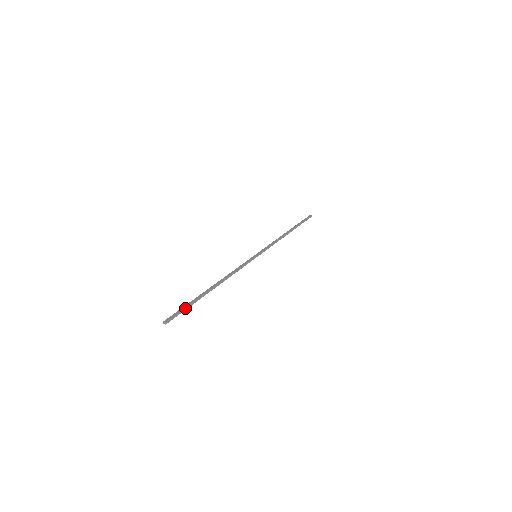
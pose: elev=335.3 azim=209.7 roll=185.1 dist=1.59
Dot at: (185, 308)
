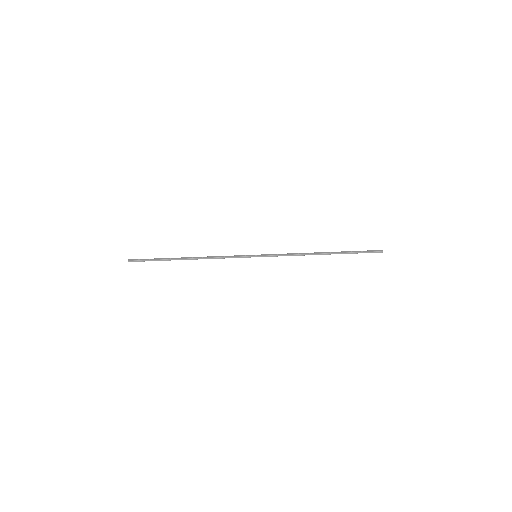
Dot at: (150, 260)
